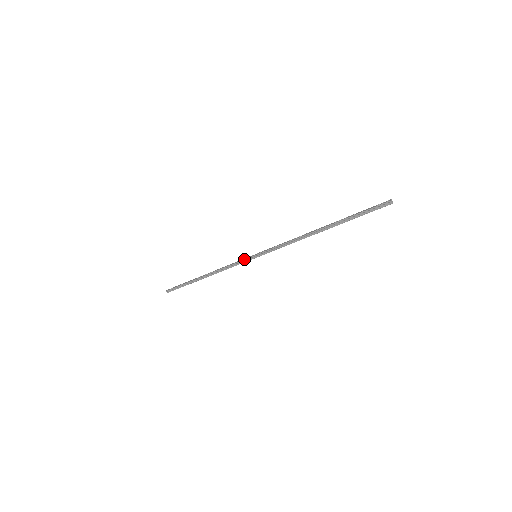
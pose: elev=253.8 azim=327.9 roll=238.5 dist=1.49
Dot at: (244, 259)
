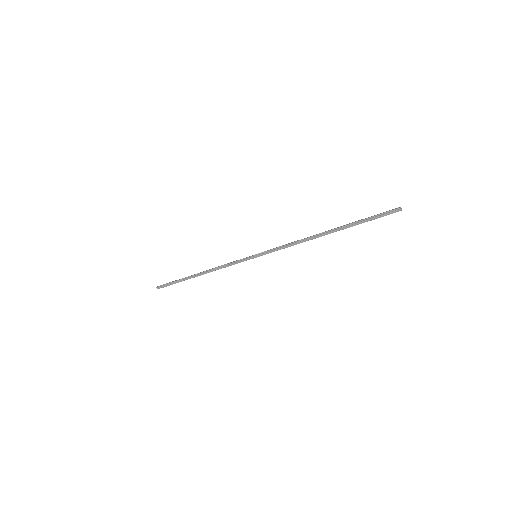
Dot at: (243, 258)
